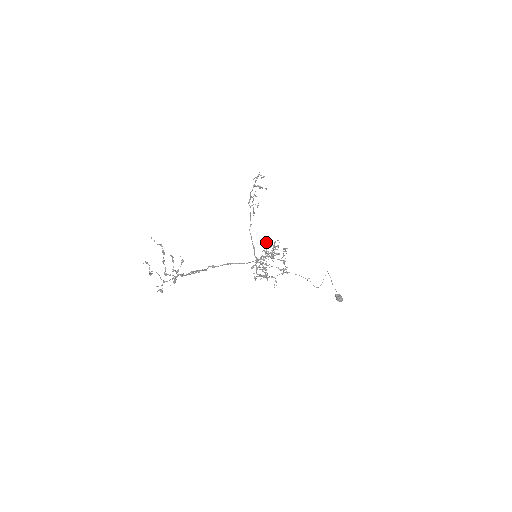
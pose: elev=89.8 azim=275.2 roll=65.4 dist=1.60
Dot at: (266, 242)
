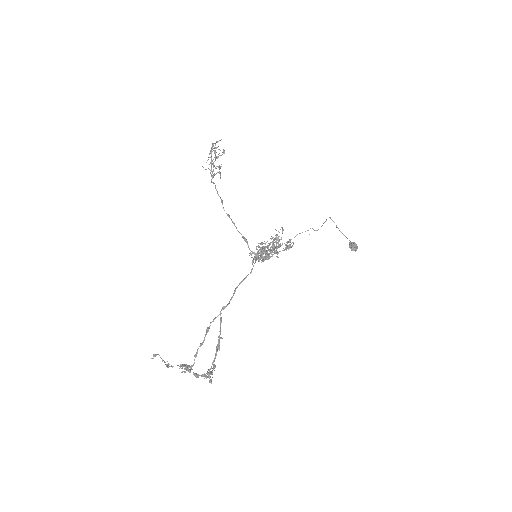
Dot at: (270, 251)
